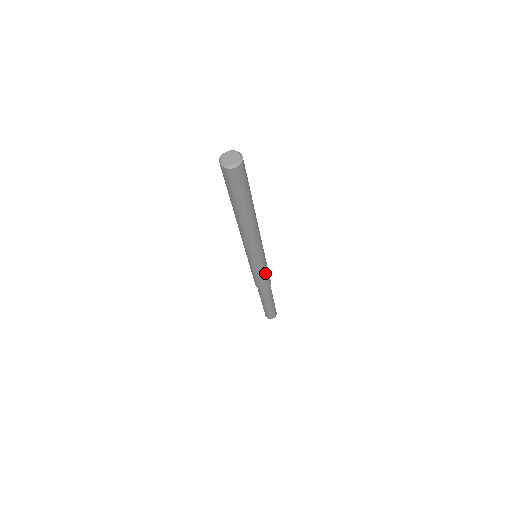
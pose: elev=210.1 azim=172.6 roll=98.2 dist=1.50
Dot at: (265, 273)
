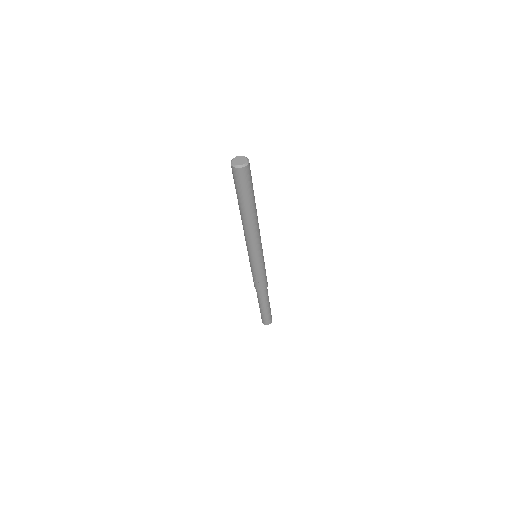
Dot at: occluded
